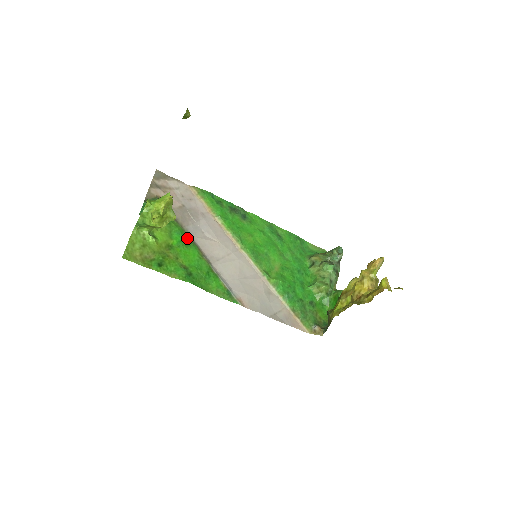
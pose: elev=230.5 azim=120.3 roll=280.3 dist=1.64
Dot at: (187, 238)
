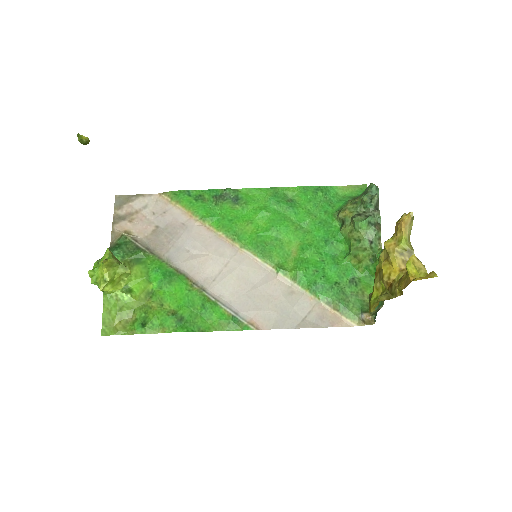
Dot at: (169, 271)
